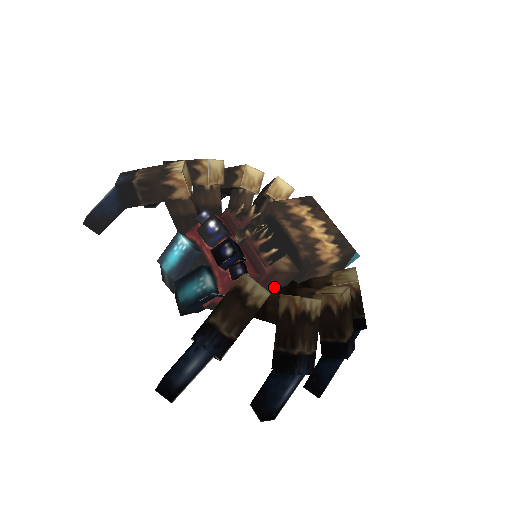
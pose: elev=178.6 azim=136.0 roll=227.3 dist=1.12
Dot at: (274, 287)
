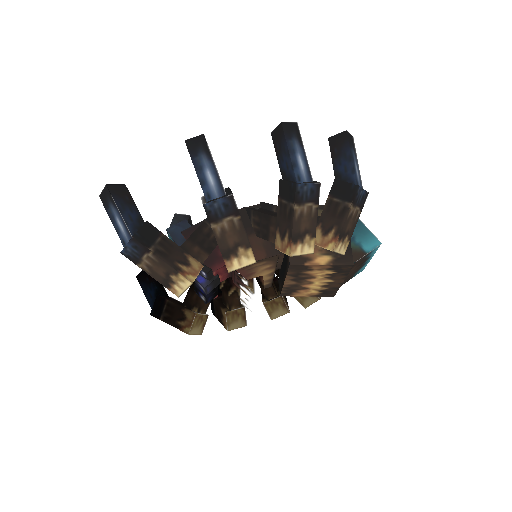
Dot at: occluded
